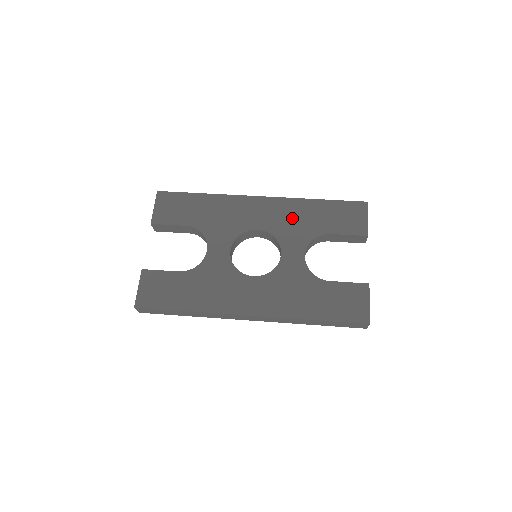
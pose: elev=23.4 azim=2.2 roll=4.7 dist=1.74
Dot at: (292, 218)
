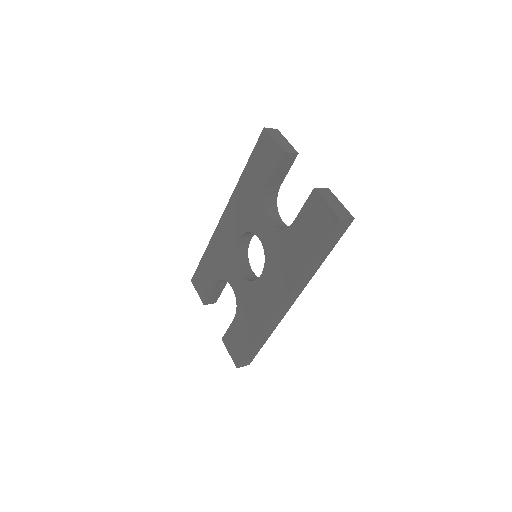
Dot at: (244, 205)
